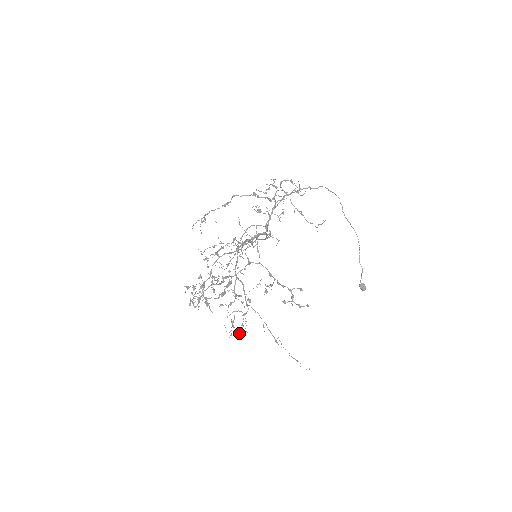
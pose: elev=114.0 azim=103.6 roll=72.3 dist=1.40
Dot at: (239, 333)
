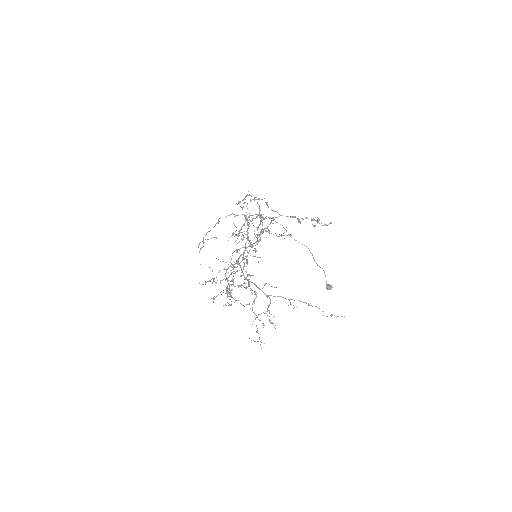
Dot at: occluded
